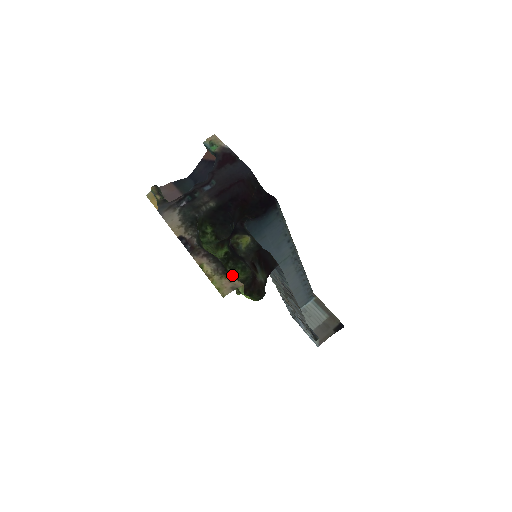
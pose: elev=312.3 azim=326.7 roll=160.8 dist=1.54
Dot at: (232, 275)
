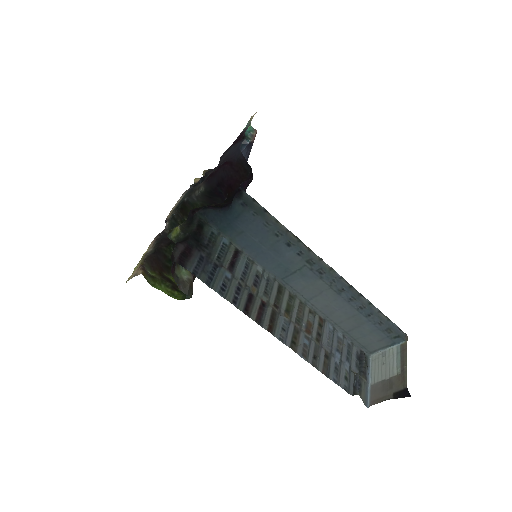
Dot at: occluded
